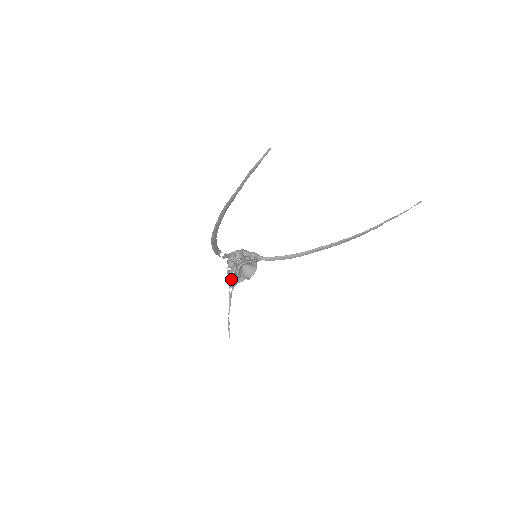
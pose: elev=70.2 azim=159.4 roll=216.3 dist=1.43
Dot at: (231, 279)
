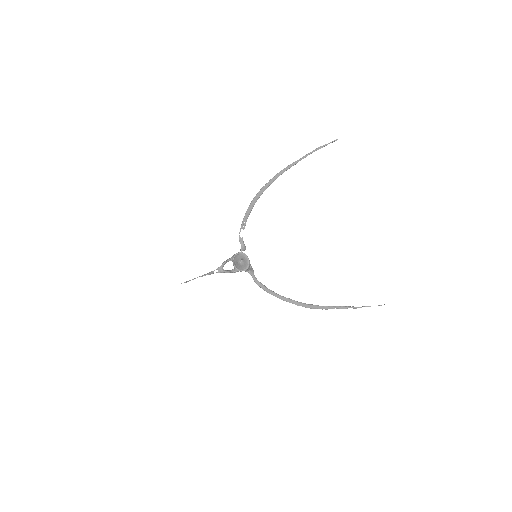
Dot at: (226, 260)
